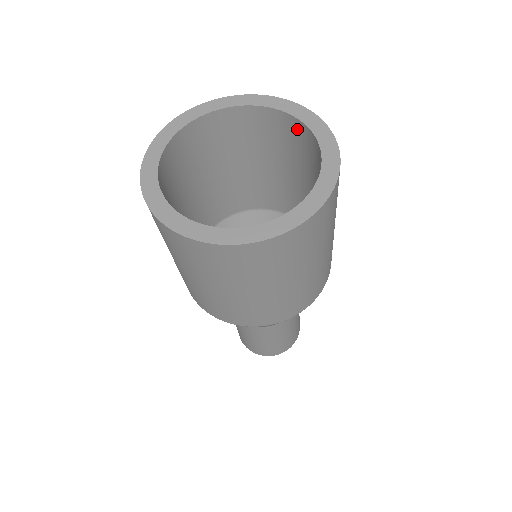
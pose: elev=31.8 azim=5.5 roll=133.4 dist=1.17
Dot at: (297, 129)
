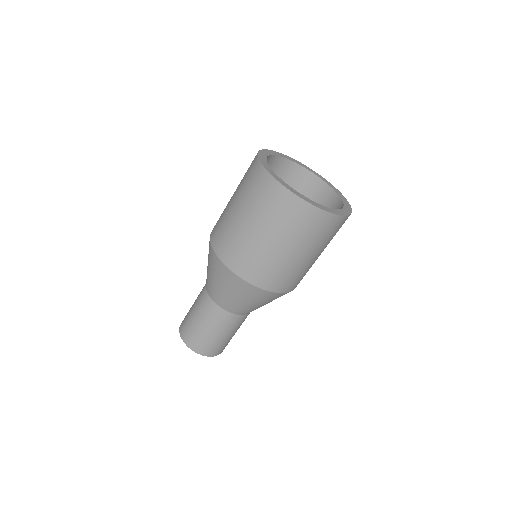
Dot at: occluded
